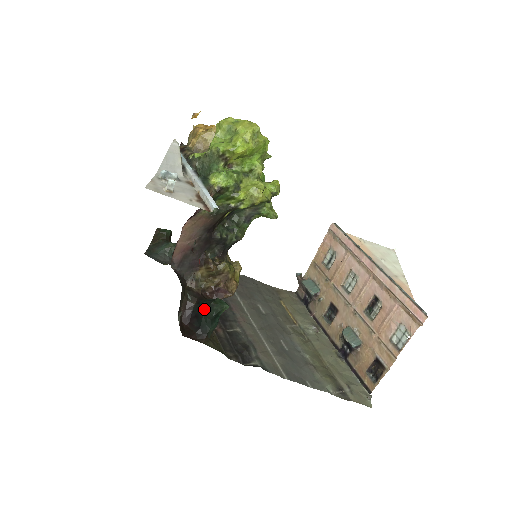
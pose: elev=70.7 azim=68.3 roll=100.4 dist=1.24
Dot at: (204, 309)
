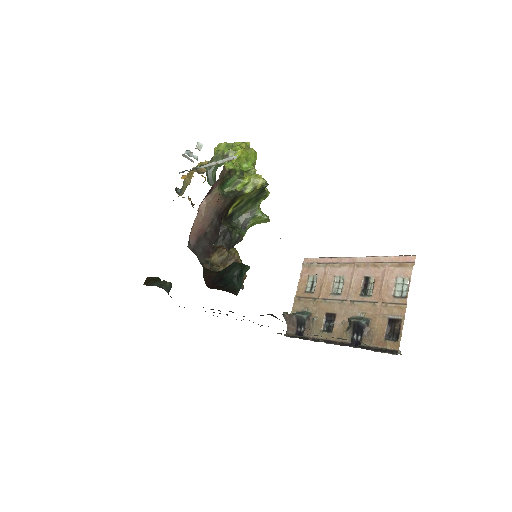
Dot at: (227, 270)
